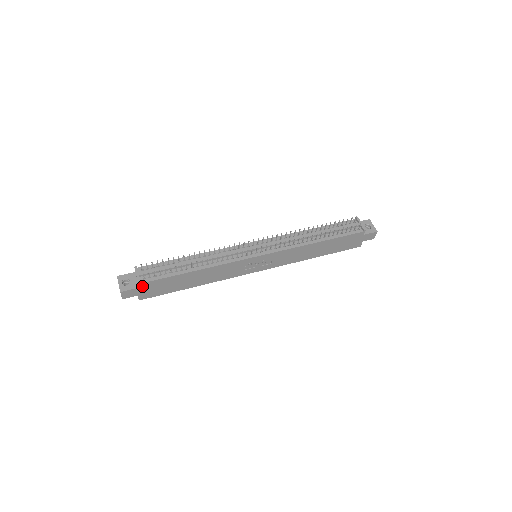
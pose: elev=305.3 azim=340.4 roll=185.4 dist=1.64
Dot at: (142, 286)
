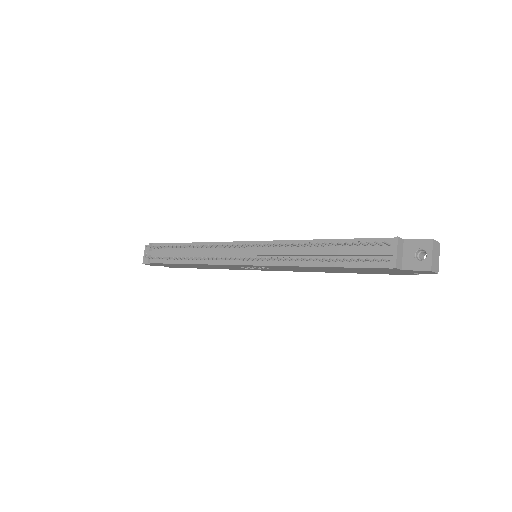
Dot at: (155, 264)
